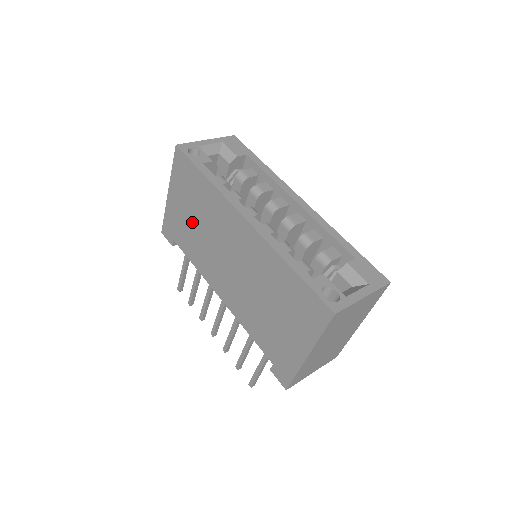
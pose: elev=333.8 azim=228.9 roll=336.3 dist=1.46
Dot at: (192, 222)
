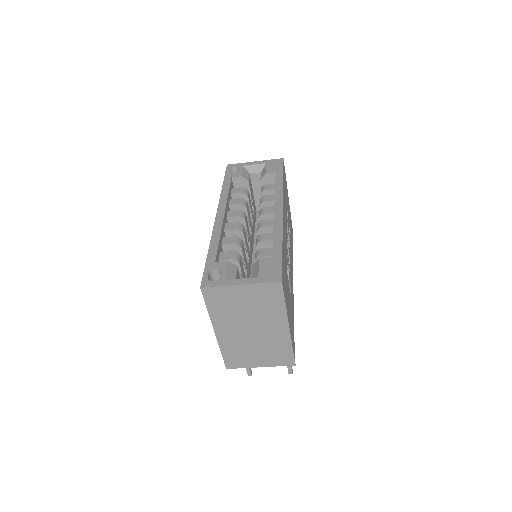
Dot at: occluded
